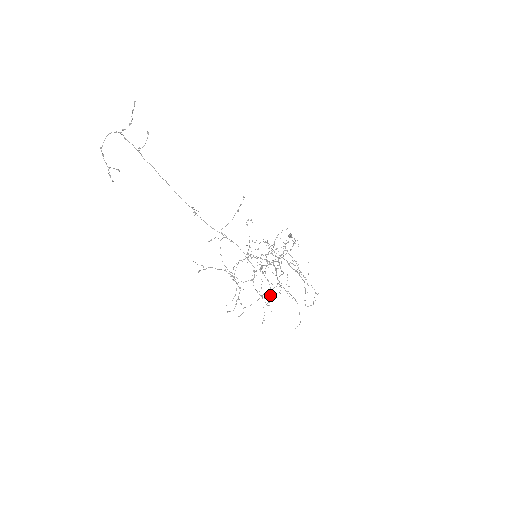
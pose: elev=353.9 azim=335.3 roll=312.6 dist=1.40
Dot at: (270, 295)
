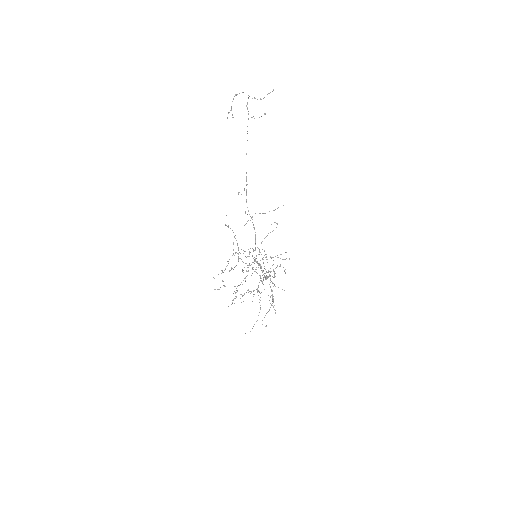
Dot at: occluded
